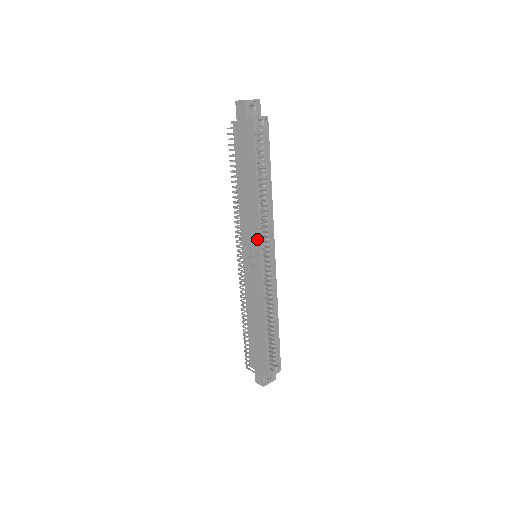
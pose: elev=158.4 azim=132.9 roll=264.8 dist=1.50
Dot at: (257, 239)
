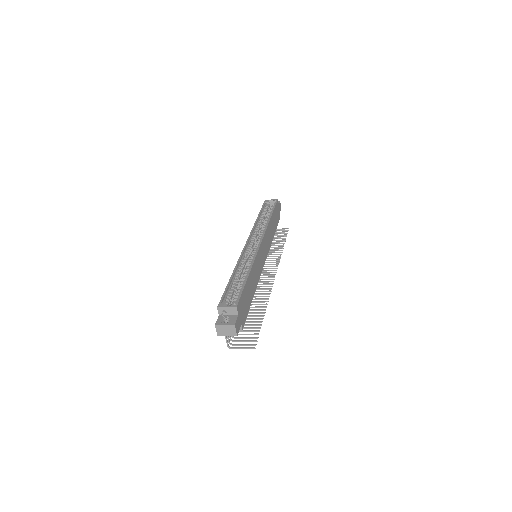
Dot at: occluded
